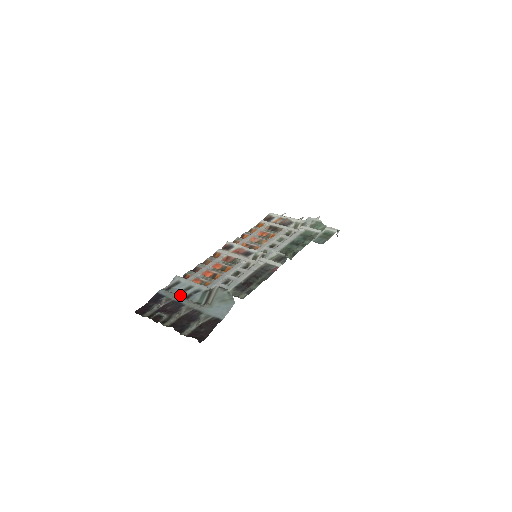
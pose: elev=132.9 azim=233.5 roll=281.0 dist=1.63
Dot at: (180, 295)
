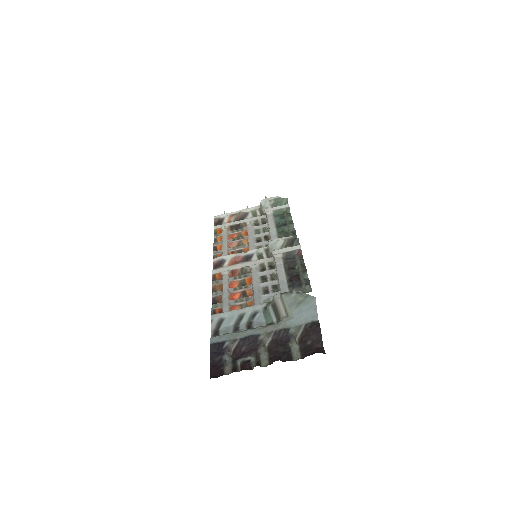
Dot at: (239, 330)
